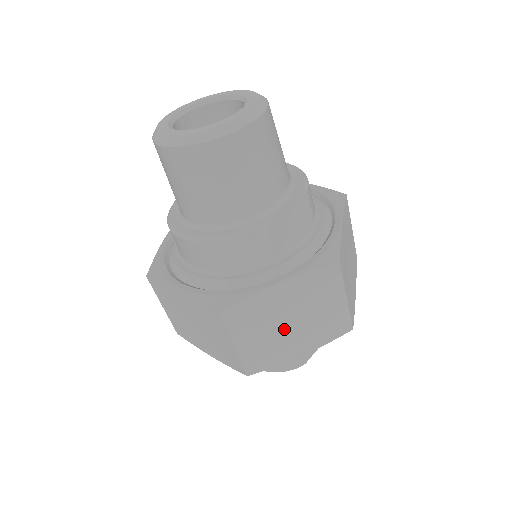
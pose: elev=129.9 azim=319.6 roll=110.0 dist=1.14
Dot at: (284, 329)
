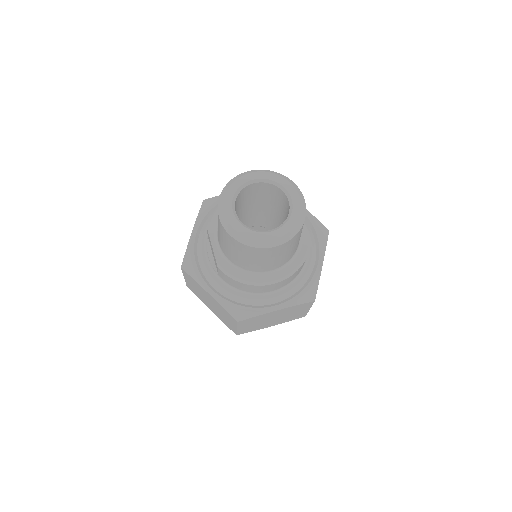
Dot at: occluded
